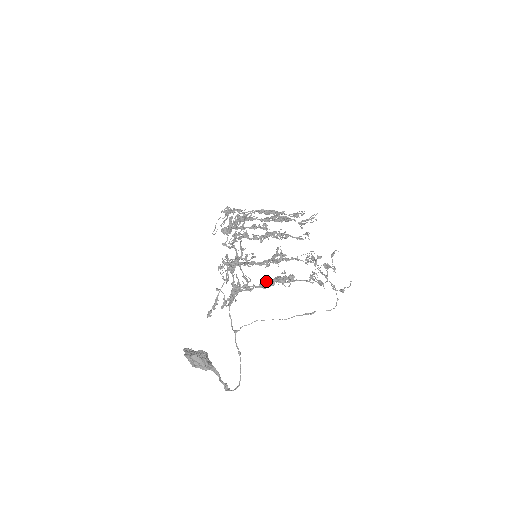
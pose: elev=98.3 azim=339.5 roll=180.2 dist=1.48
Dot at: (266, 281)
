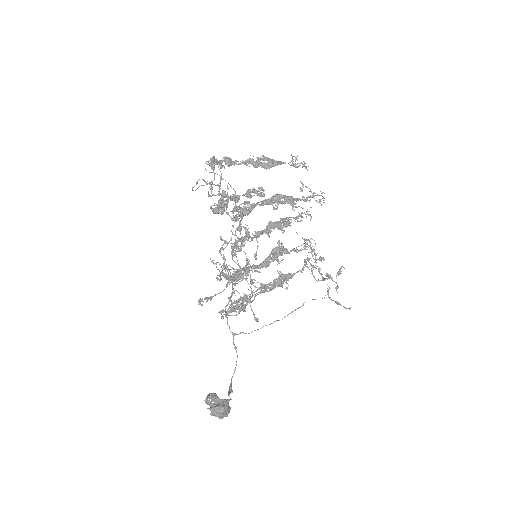
Dot at: (266, 287)
